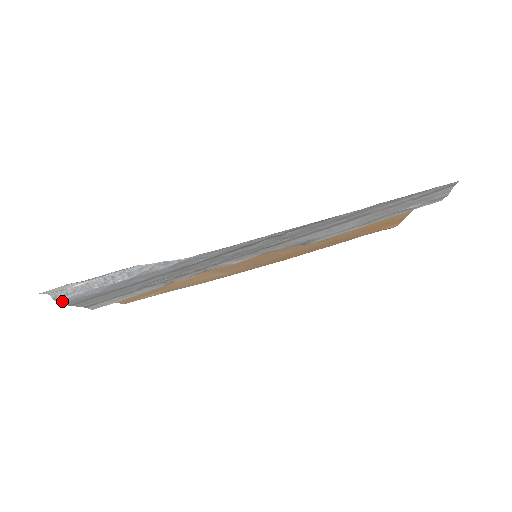
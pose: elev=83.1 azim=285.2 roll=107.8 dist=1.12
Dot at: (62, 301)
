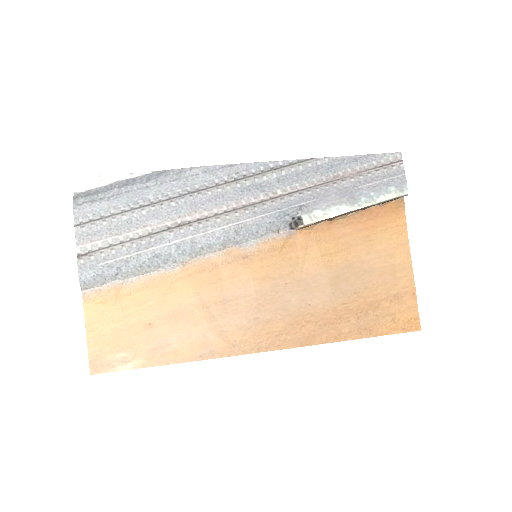
Dot at: (78, 203)
